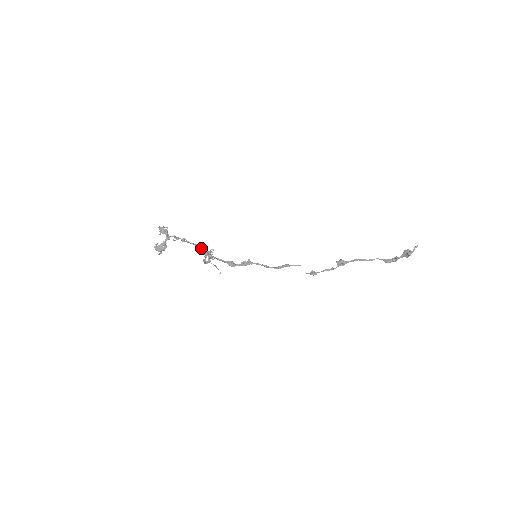
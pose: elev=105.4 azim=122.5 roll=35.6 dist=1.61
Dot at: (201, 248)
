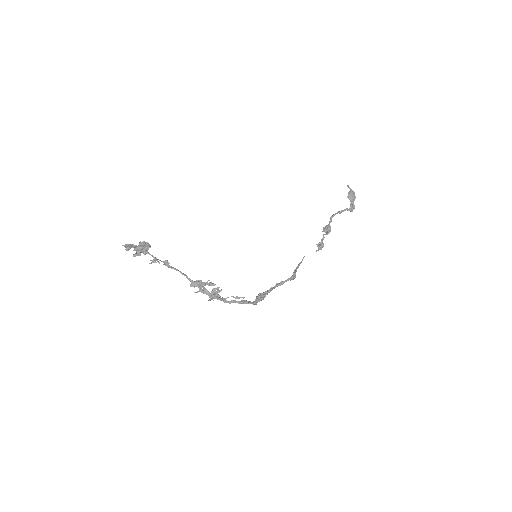
Dot at: (195, 283)
